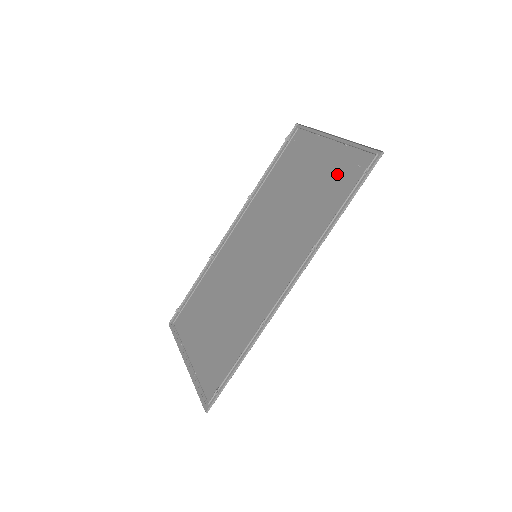
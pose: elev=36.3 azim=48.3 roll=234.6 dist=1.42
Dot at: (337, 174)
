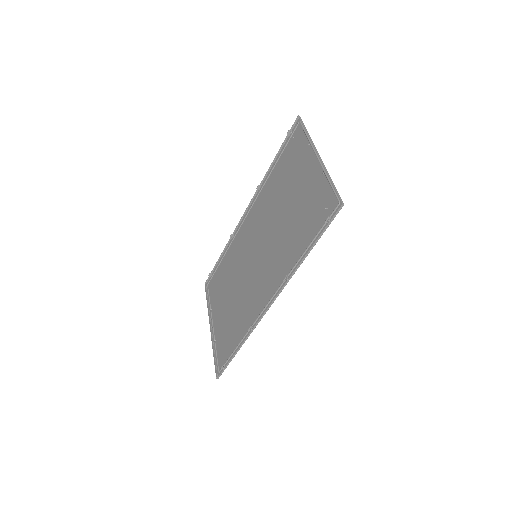
Dot at: (313, 205)
